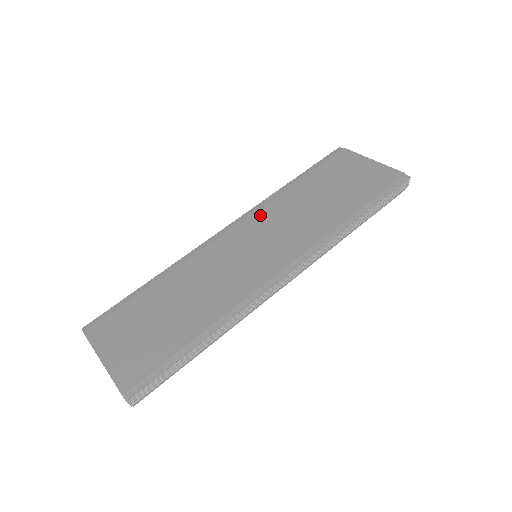
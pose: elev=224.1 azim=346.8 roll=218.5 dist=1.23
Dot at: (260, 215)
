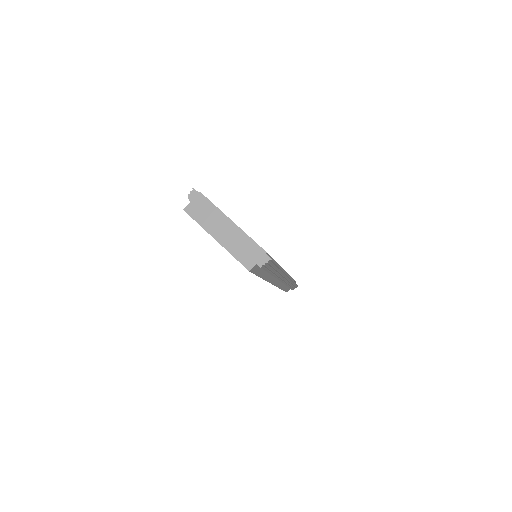
Dot at: occluded
